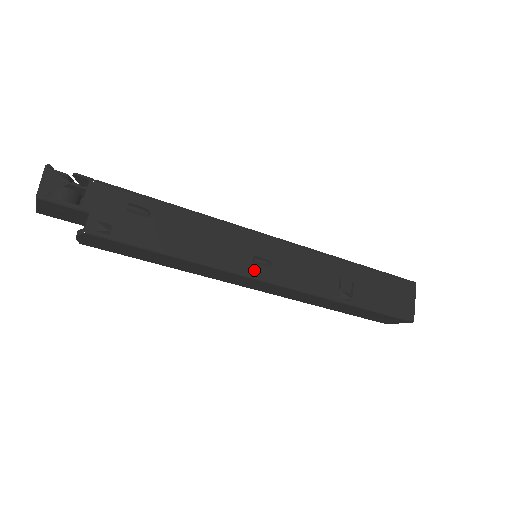
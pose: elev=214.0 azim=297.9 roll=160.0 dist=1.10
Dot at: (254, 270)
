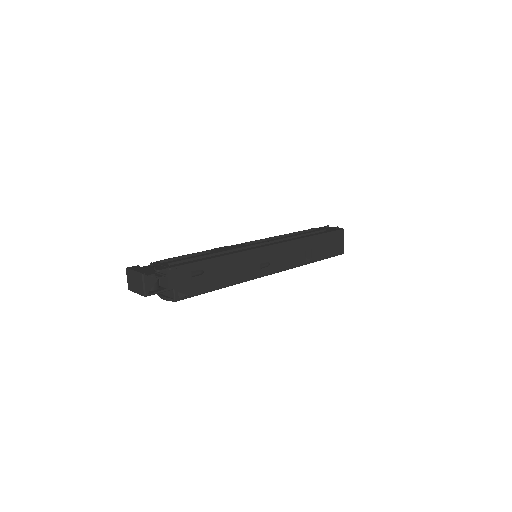
Dot at: (261, 272)
